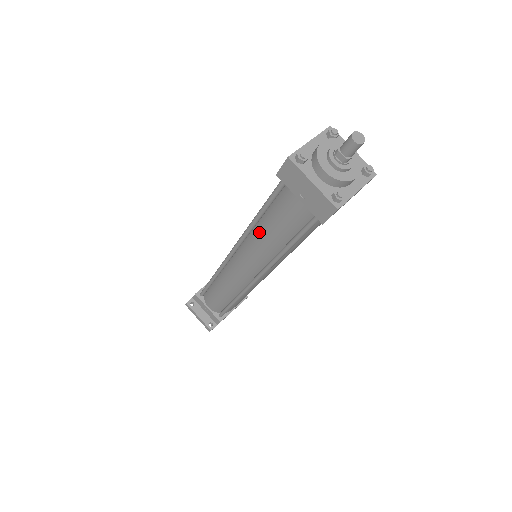
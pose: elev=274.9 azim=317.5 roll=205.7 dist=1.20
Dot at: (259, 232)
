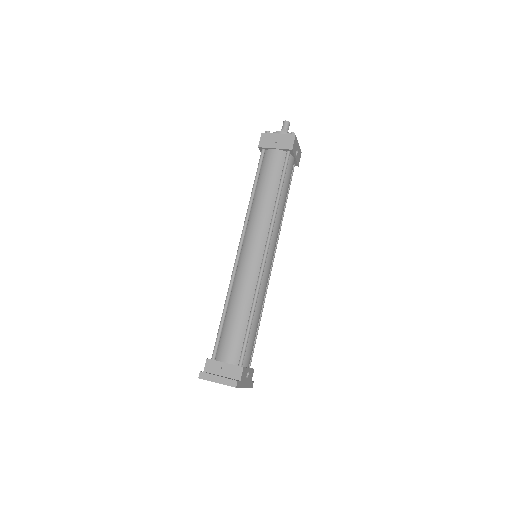
Dot at: (257, 200)
